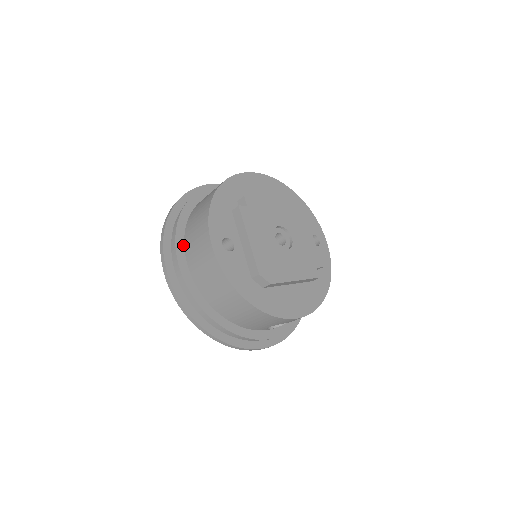
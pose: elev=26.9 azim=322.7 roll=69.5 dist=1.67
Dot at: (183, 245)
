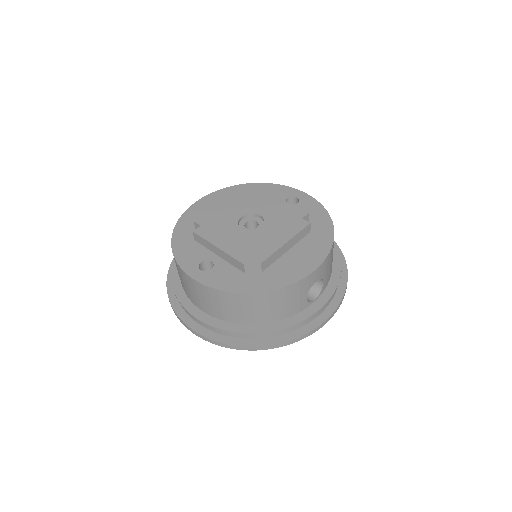
Dot at: (187, 298)
